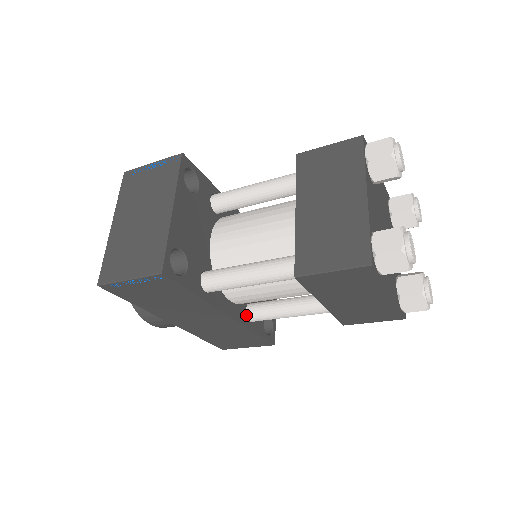
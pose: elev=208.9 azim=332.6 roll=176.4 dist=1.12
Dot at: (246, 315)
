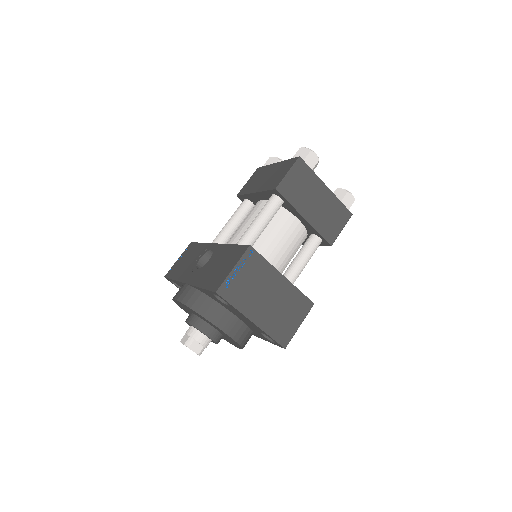
Dot at: occluded
